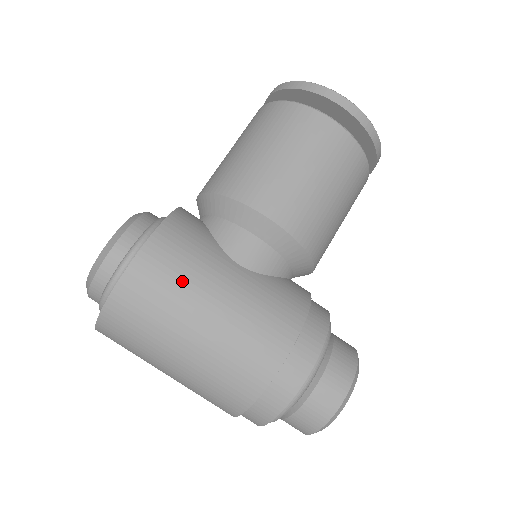
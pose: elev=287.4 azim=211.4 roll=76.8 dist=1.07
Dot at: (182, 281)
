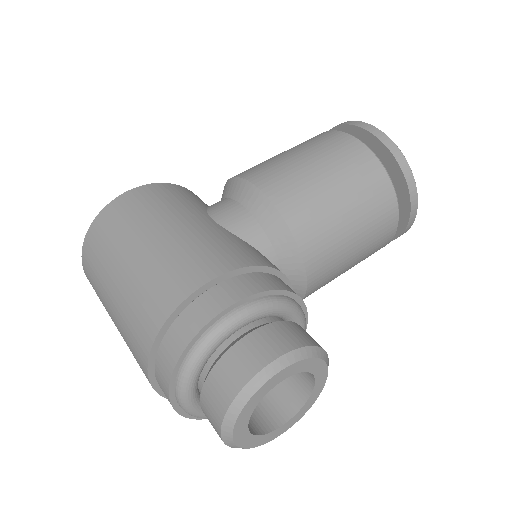
Dot at: (151, 210)
